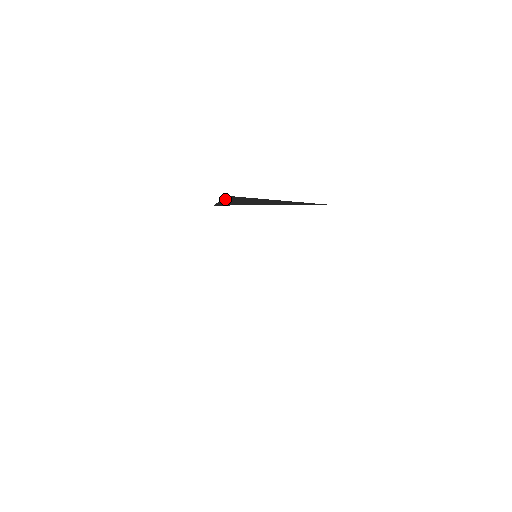
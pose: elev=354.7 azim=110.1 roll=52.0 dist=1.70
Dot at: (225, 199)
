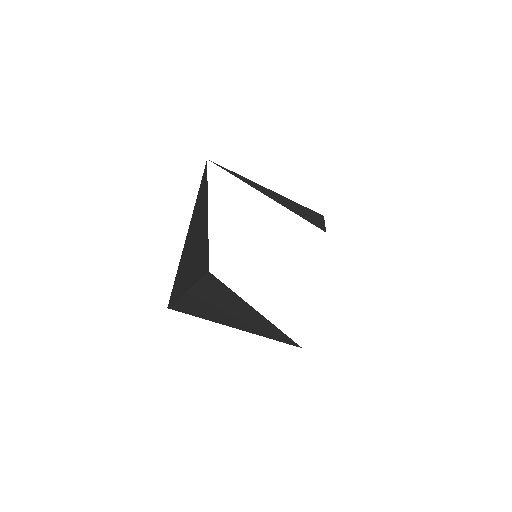
Dot at: occluded
